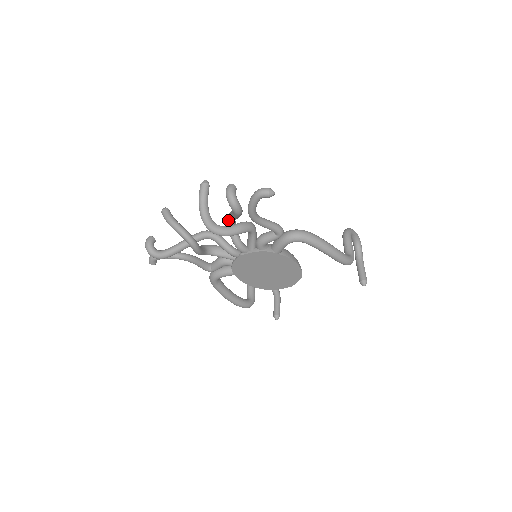
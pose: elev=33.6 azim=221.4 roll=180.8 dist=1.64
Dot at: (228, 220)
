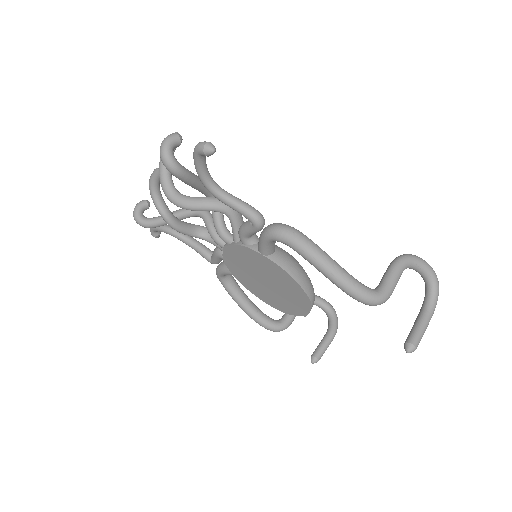
Dot at: occluded
